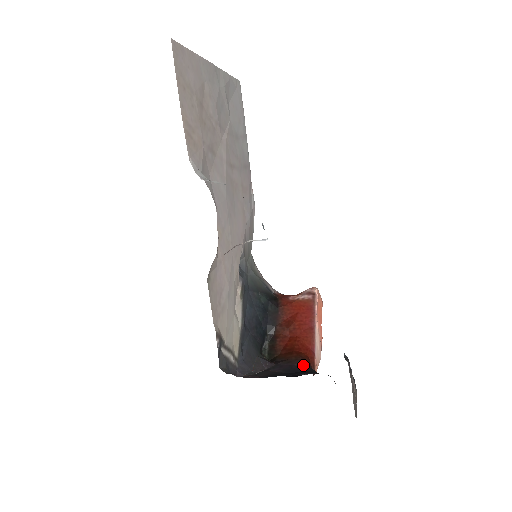
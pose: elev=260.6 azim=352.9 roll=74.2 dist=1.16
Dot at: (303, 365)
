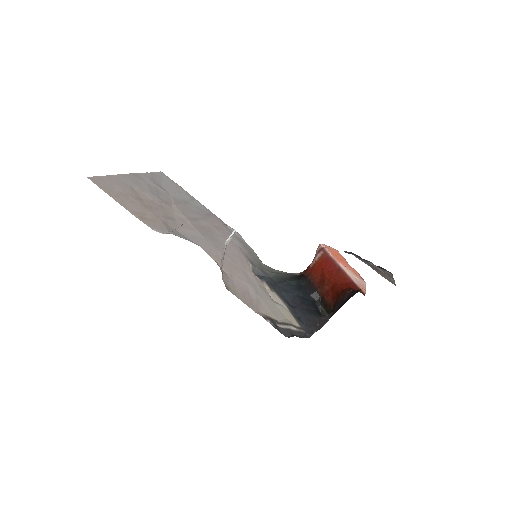
Dot at: (349, 294)
